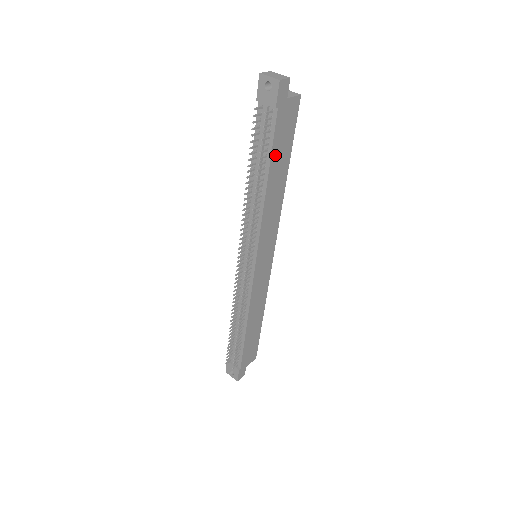
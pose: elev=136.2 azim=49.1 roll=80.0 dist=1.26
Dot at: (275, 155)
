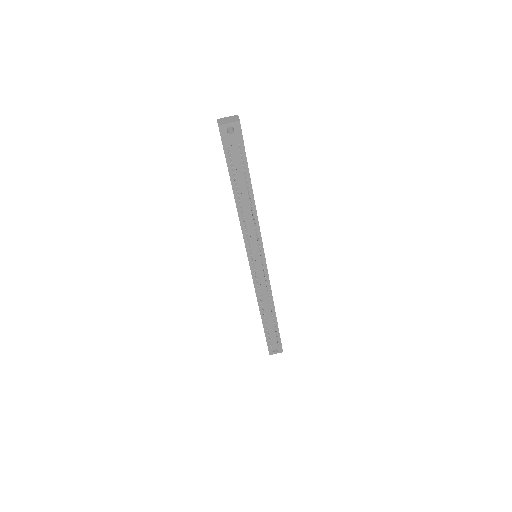
Dot at: (249, 175)
